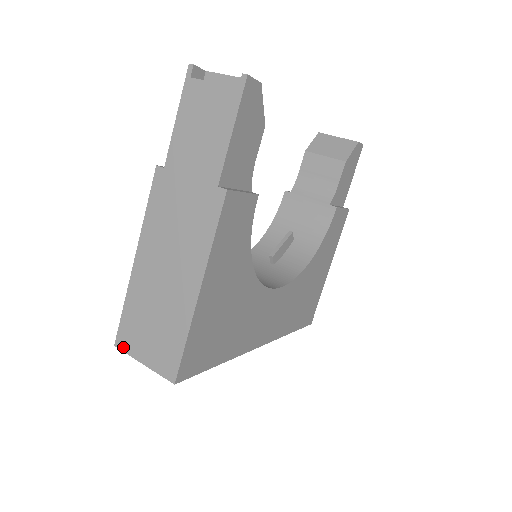
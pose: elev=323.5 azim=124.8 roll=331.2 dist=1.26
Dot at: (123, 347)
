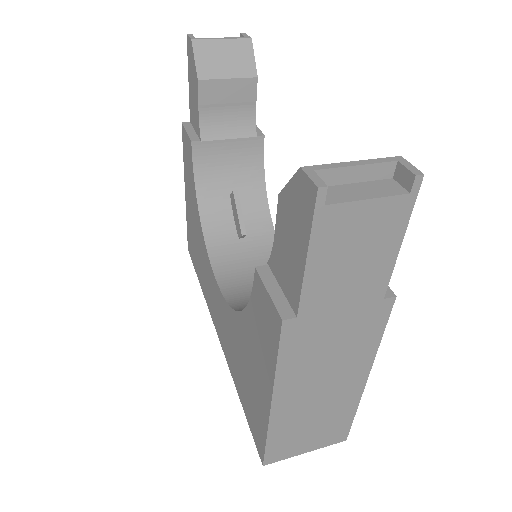
Dot at: (276, 460)
